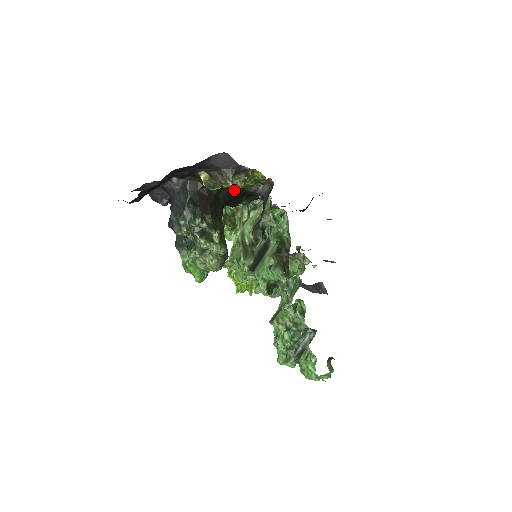
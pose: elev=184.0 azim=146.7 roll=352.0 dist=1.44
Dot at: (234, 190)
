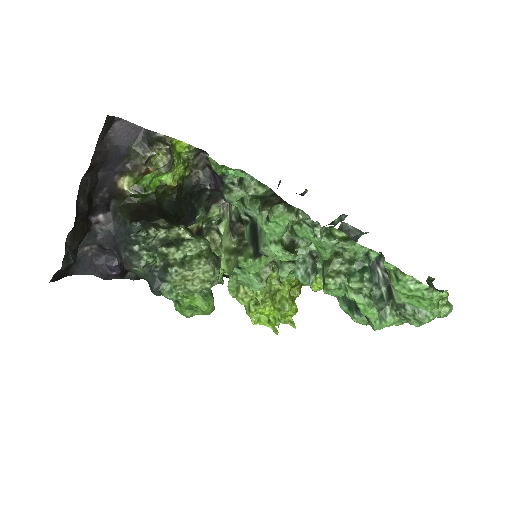
Dot at: (171, 185)
